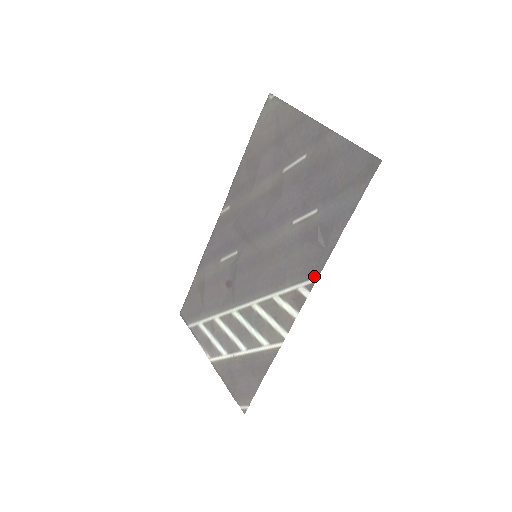
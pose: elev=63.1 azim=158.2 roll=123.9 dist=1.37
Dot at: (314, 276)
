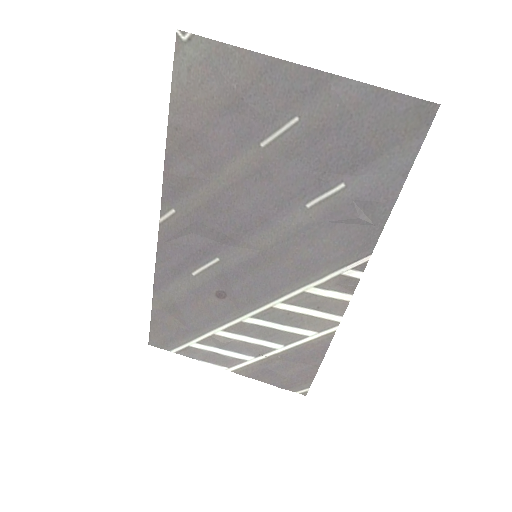
Dot at: (365, 256)
